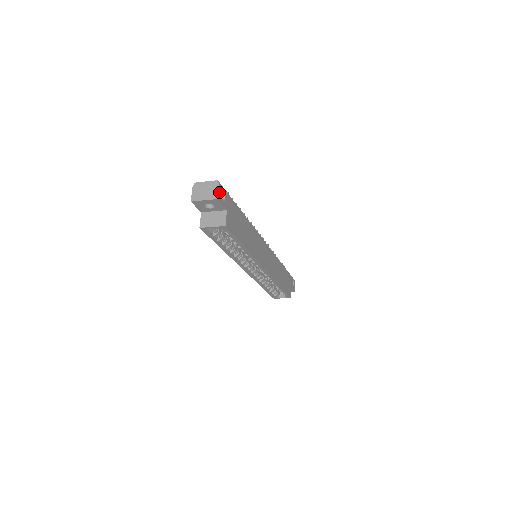
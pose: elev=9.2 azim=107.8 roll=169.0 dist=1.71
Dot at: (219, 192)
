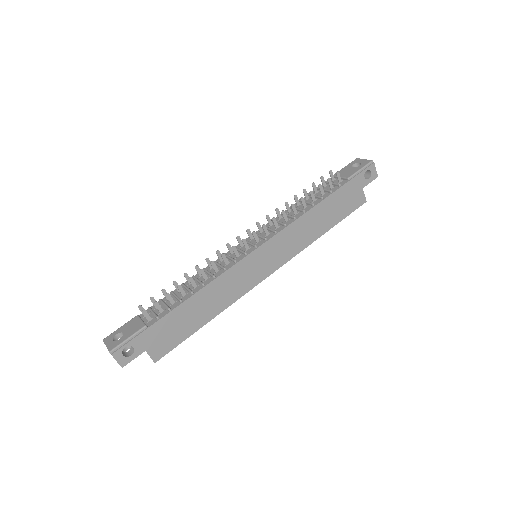
Dot at: (119, 360)
